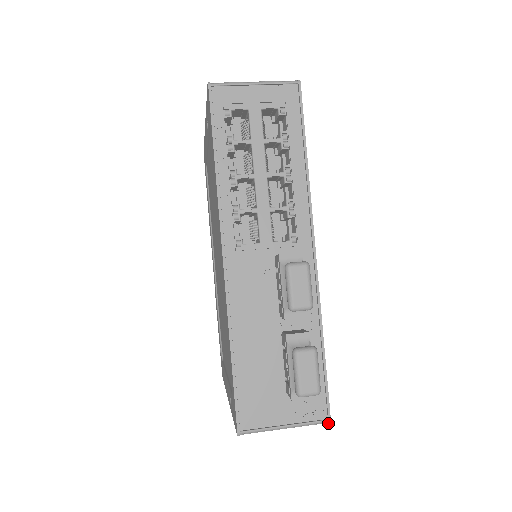
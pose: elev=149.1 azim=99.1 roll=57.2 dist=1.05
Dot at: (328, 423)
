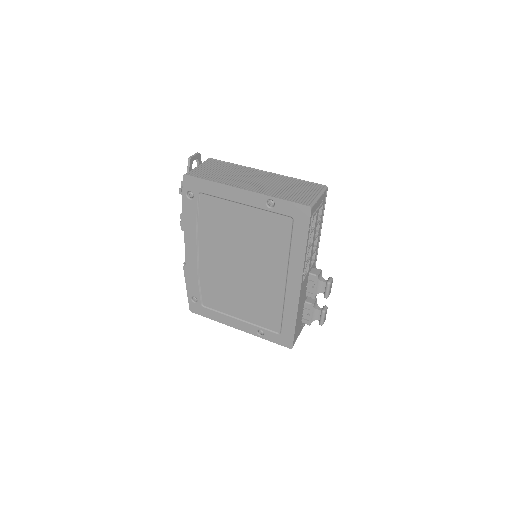
Dot at: occluded
